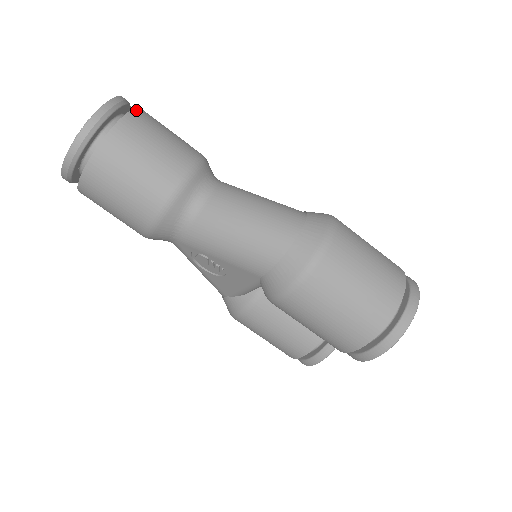
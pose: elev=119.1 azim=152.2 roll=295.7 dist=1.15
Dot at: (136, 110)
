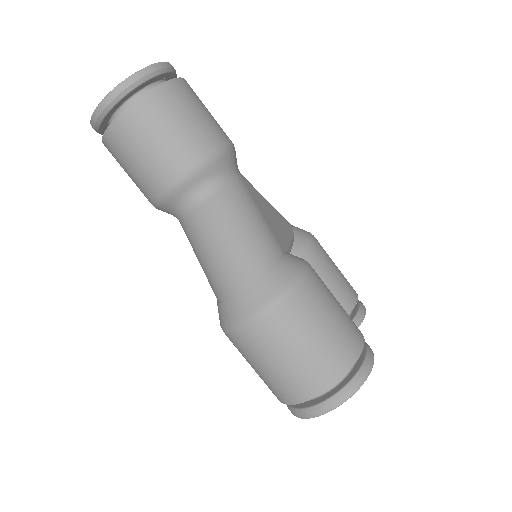
Dot at: (151, 93)
